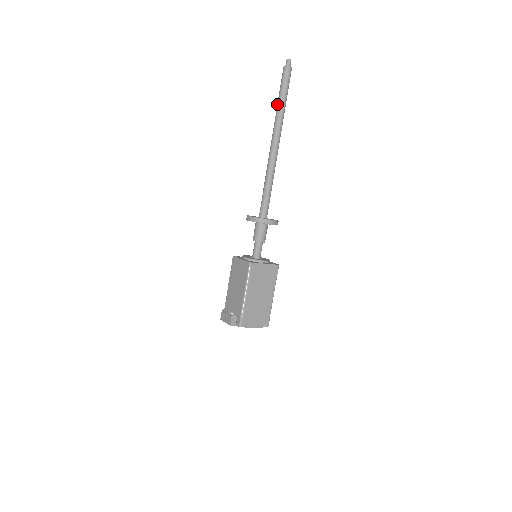
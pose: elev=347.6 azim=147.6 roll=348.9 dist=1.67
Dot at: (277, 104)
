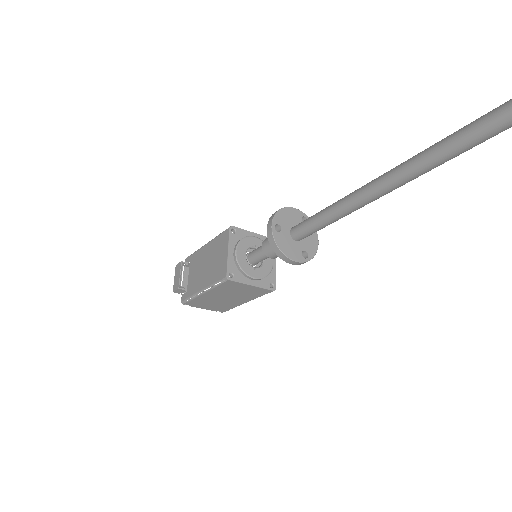
Dot at: (485, 115)
